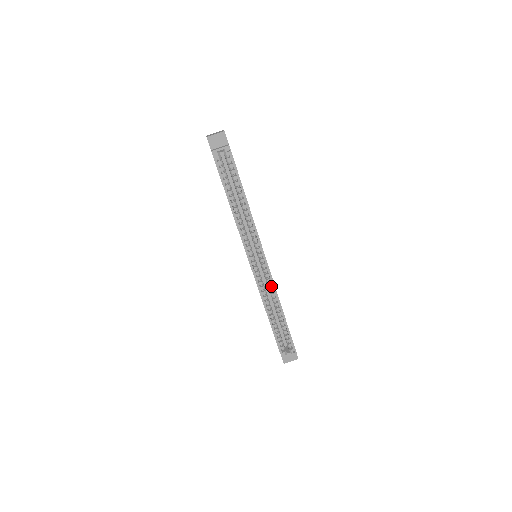
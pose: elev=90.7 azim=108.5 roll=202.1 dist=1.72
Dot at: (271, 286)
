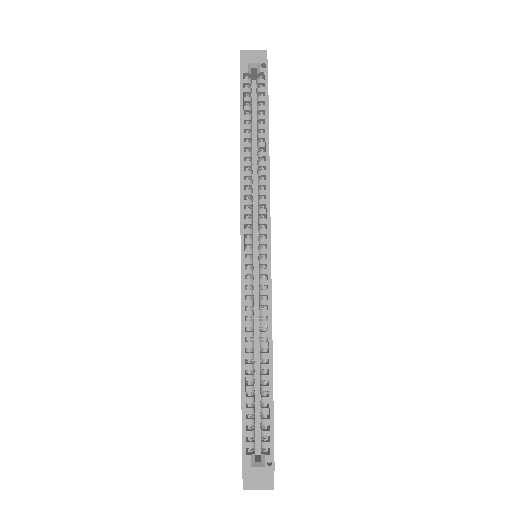
Dot at: (265, 304)
